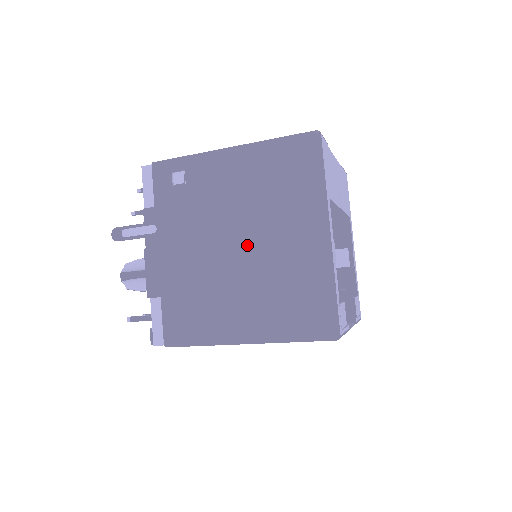
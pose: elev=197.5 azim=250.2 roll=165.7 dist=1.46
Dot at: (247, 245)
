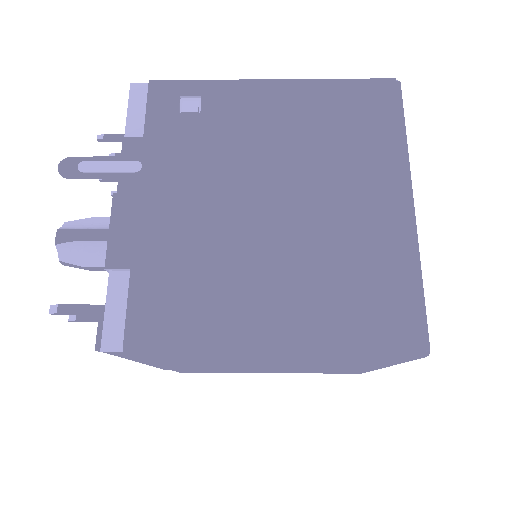
Dot at: (290, 205)
